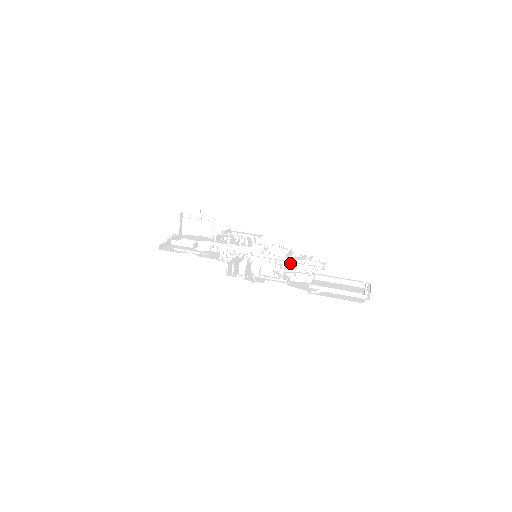
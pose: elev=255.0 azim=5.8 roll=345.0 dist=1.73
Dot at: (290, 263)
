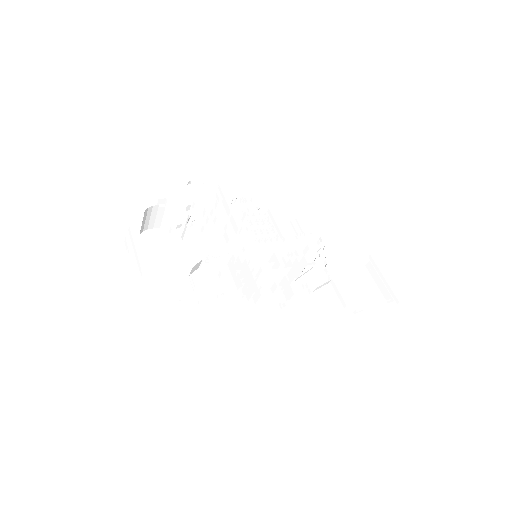
Dot at: (290, 251)
